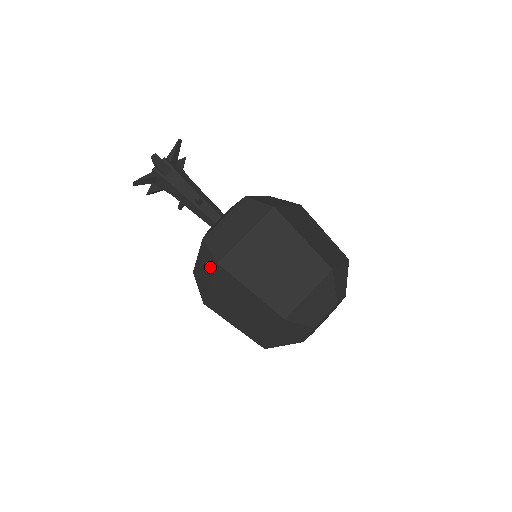
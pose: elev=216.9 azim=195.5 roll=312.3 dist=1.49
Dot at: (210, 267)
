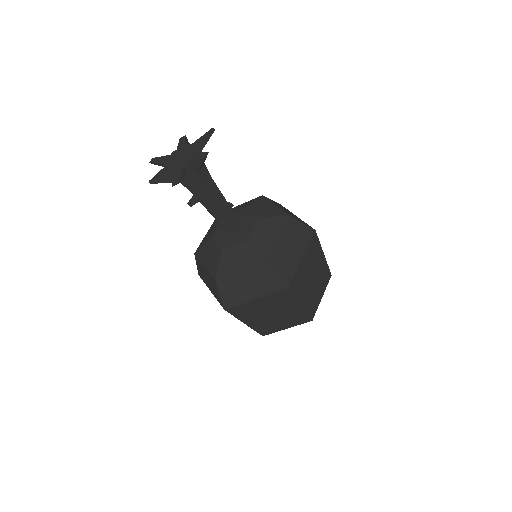
Dot at: (268, 286)
